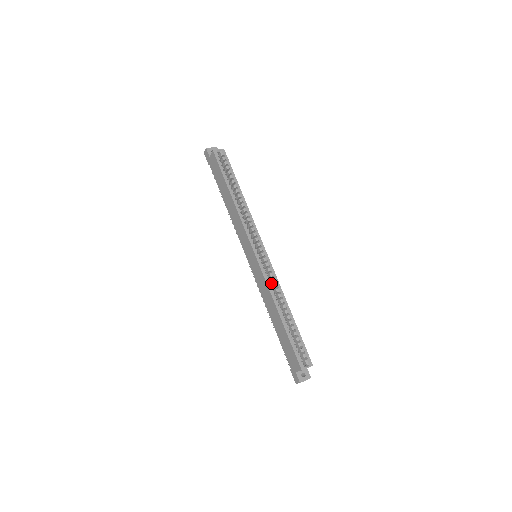
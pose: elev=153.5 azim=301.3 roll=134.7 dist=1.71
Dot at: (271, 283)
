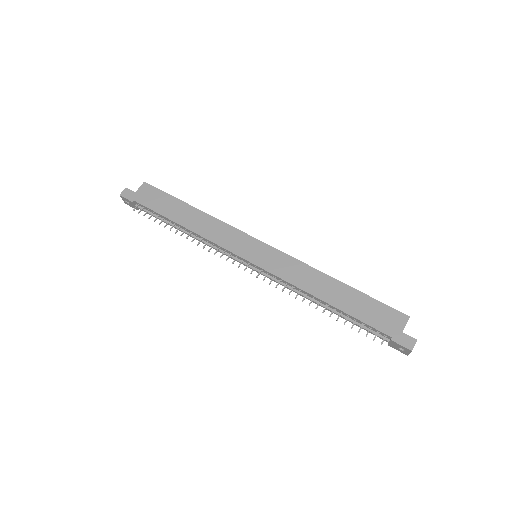
Dot at: occluded
